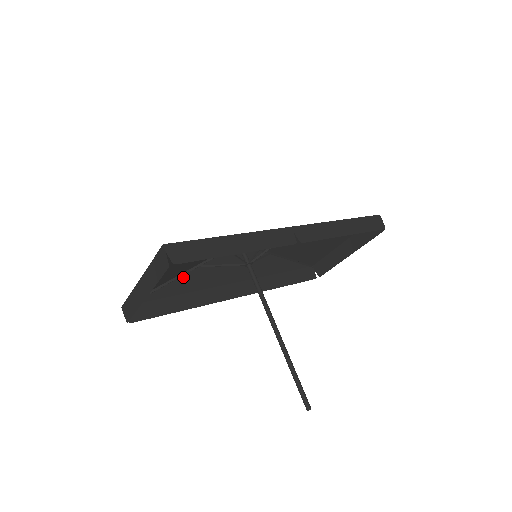
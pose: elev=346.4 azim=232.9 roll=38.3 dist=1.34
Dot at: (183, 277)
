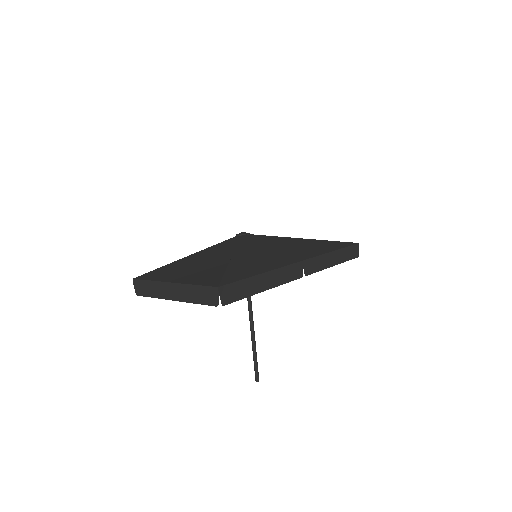
Dot at: occluded
